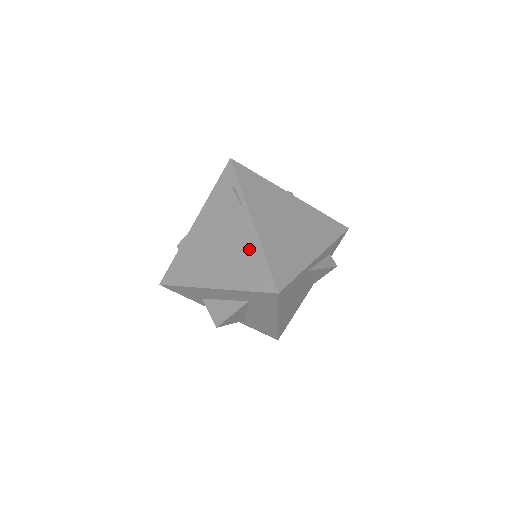
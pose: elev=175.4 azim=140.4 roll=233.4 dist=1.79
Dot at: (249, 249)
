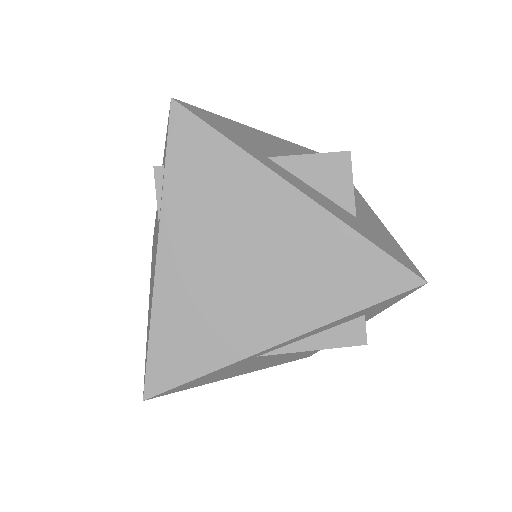
Dot at: occluded
